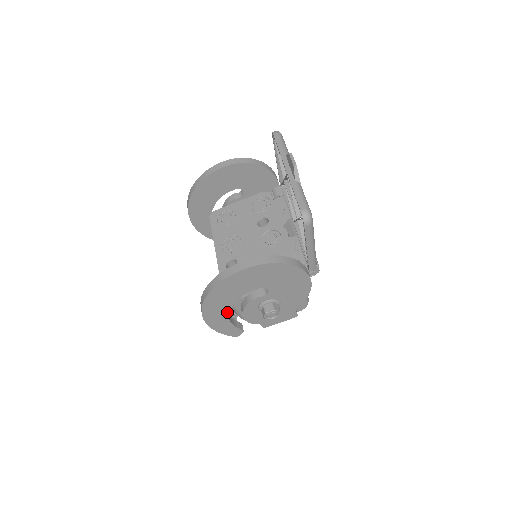
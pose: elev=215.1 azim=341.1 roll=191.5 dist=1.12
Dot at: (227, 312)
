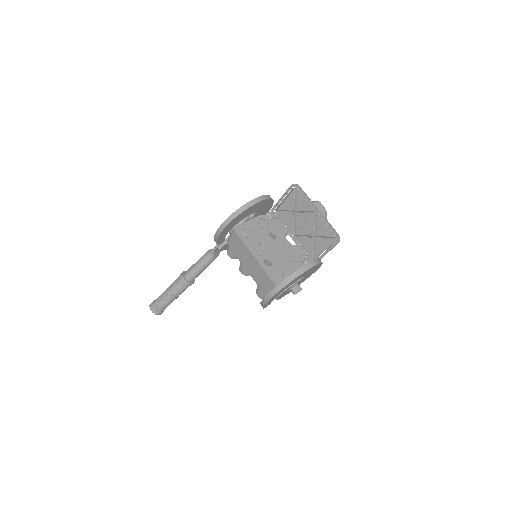
Dot at: occluded
